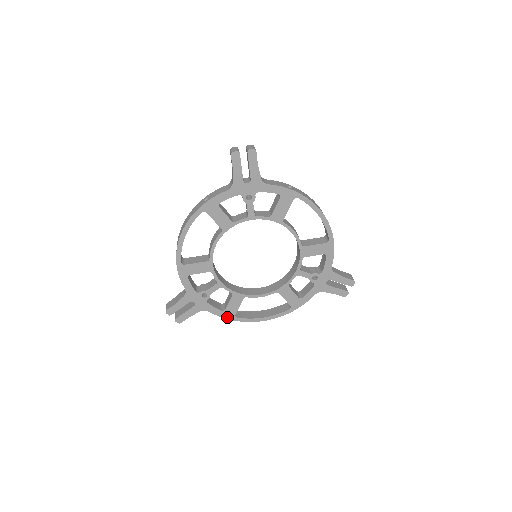
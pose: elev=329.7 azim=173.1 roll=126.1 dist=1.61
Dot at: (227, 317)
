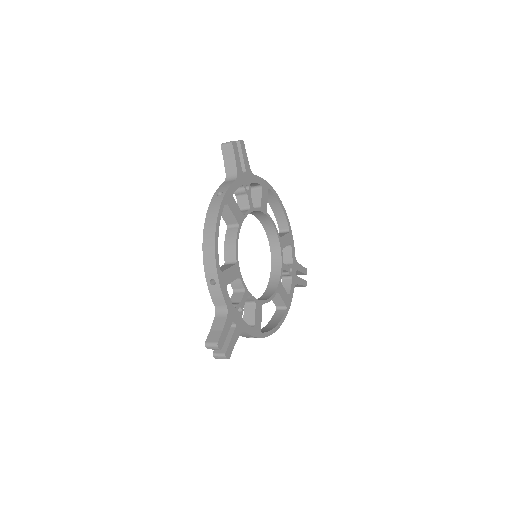
Dot at: (257, 335)
